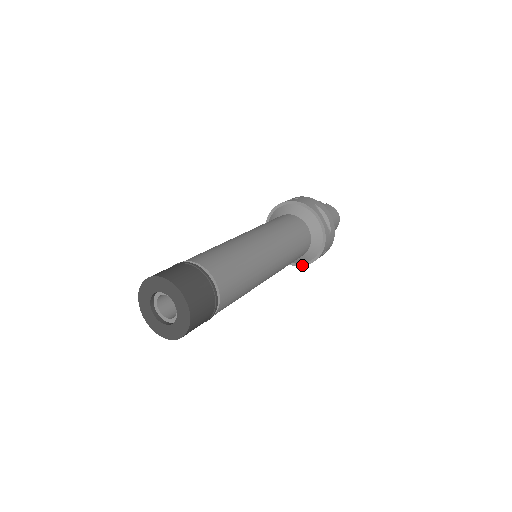
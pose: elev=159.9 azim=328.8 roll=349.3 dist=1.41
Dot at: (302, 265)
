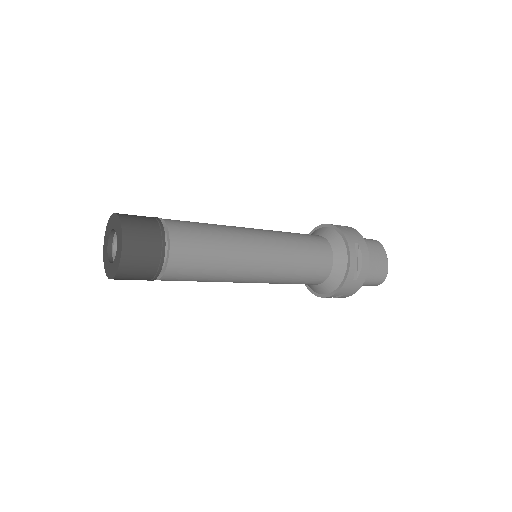
Dot at: (347, 272)
